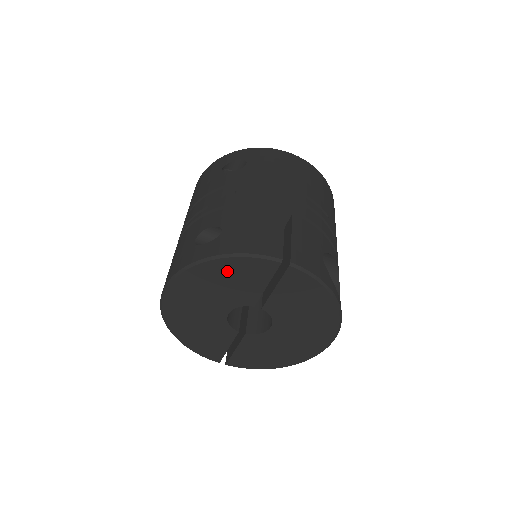
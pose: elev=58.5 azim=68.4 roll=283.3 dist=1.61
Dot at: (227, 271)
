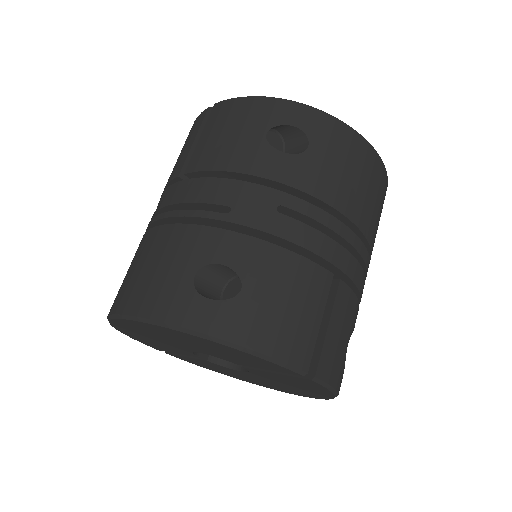
Dot at: (226, 350)
